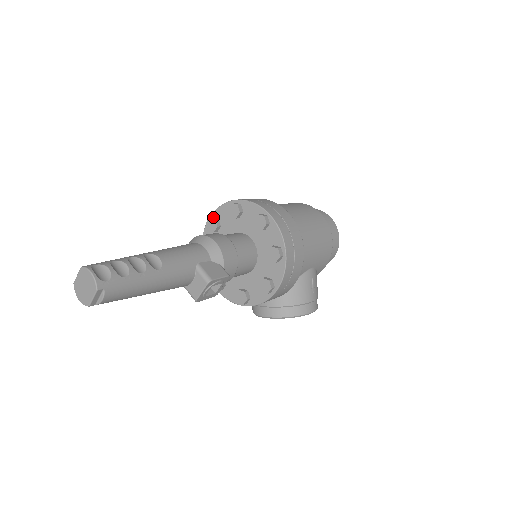
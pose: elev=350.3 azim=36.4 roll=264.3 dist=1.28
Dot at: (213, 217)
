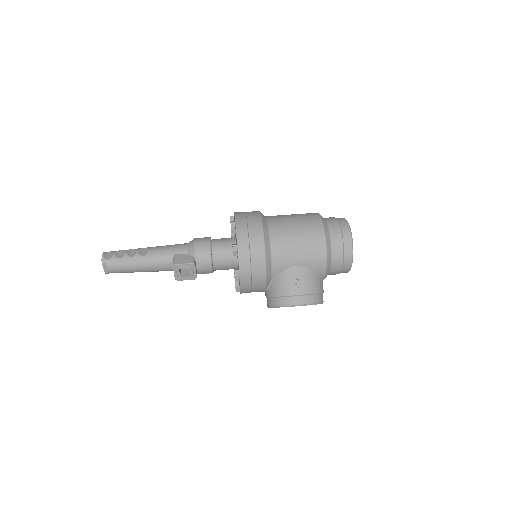
Dot at: occluded
